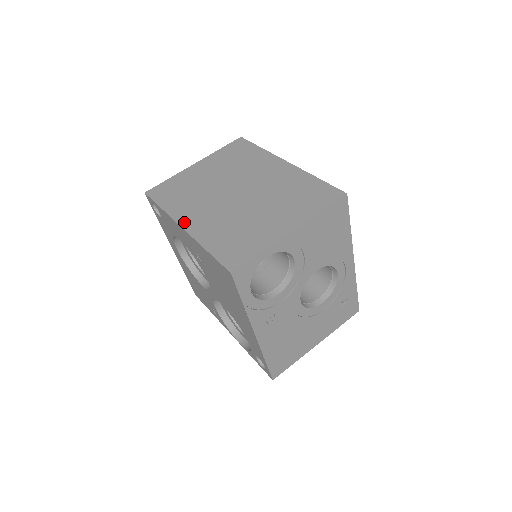
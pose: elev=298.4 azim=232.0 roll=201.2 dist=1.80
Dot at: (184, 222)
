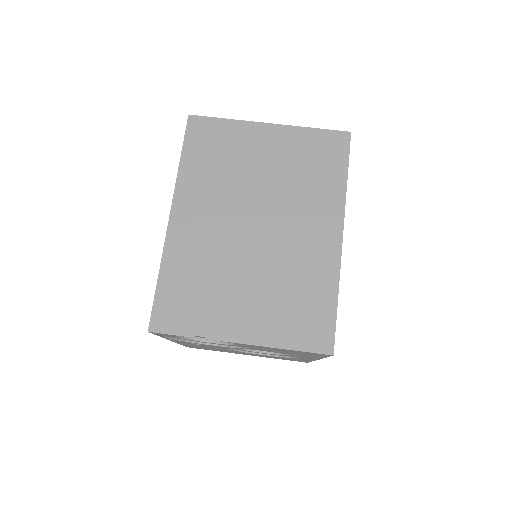
Dot at: (178, 211)
